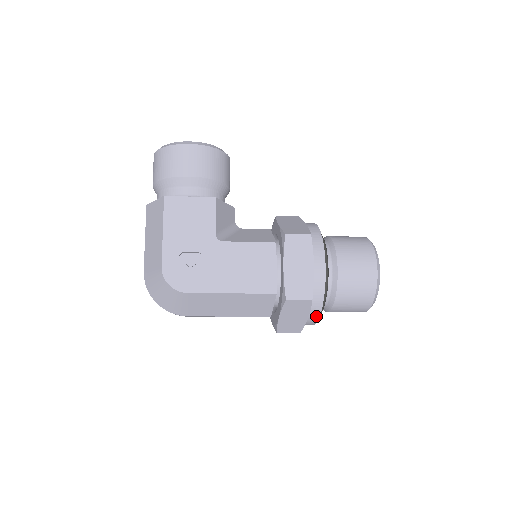
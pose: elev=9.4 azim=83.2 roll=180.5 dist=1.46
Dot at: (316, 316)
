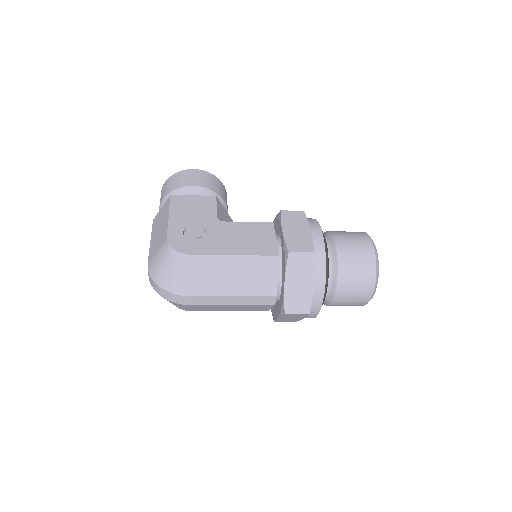
Dot at: (322, 281)
